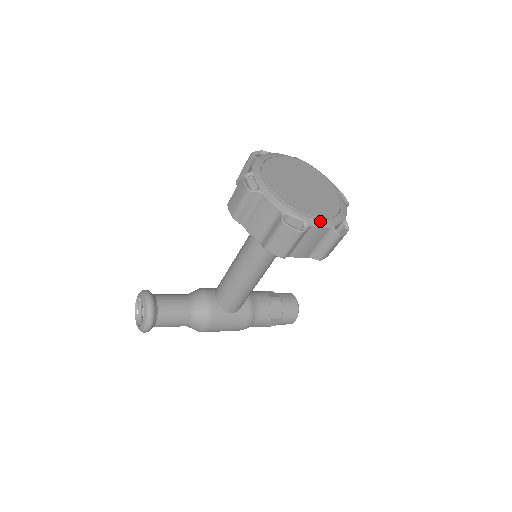
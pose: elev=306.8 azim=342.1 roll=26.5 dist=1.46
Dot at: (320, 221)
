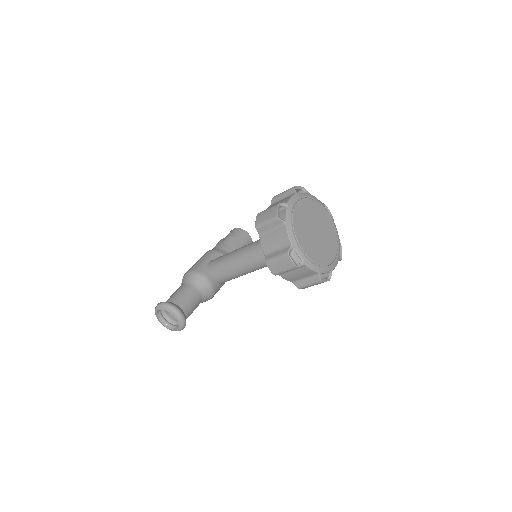
Dot at: (335, 262)
